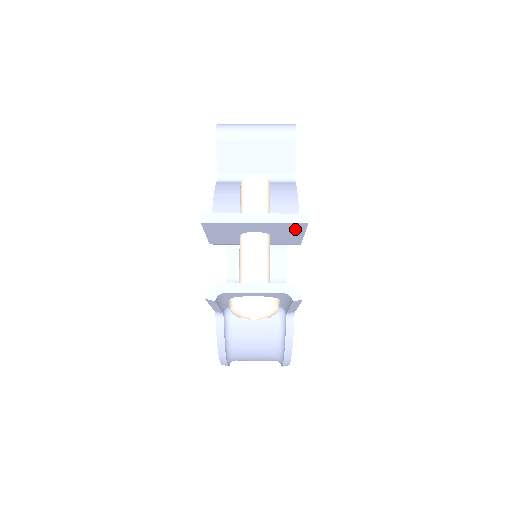
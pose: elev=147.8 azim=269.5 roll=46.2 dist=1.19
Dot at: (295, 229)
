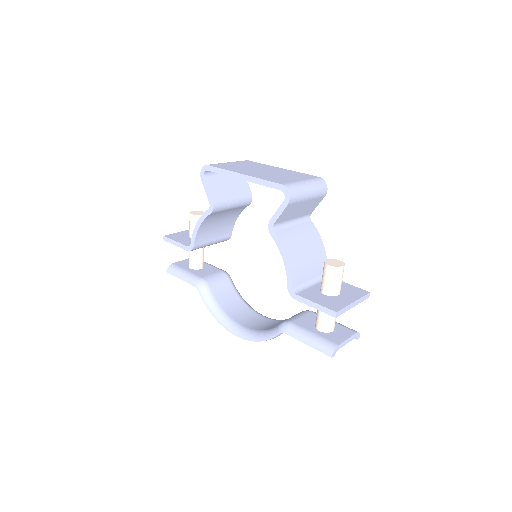
Dot at: occluded
